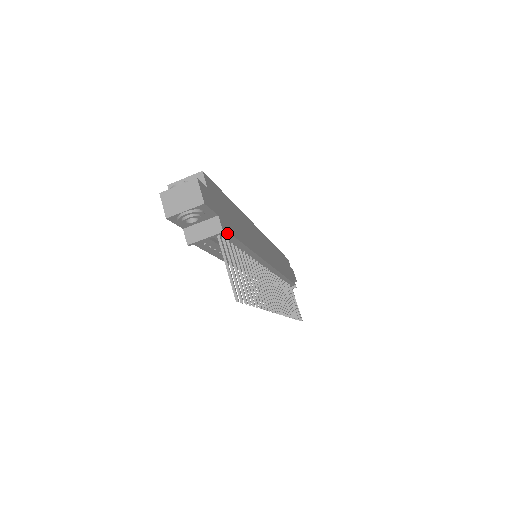
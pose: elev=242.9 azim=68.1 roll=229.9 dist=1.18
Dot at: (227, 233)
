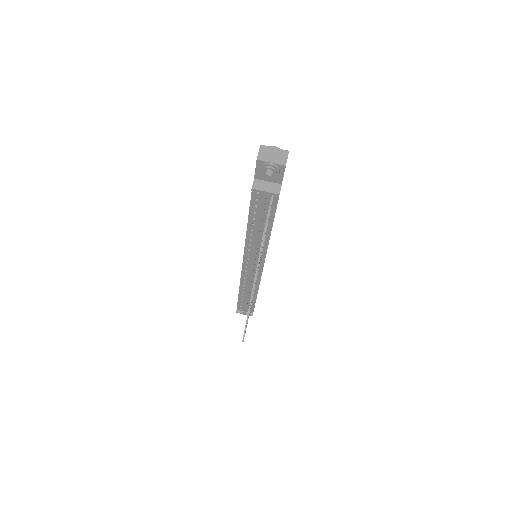
Dot at: (276, 201)
